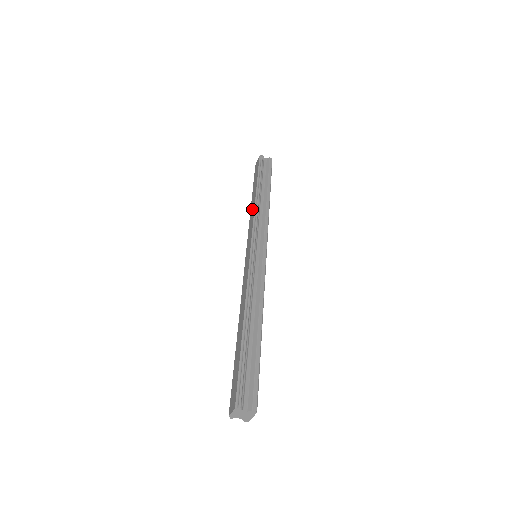
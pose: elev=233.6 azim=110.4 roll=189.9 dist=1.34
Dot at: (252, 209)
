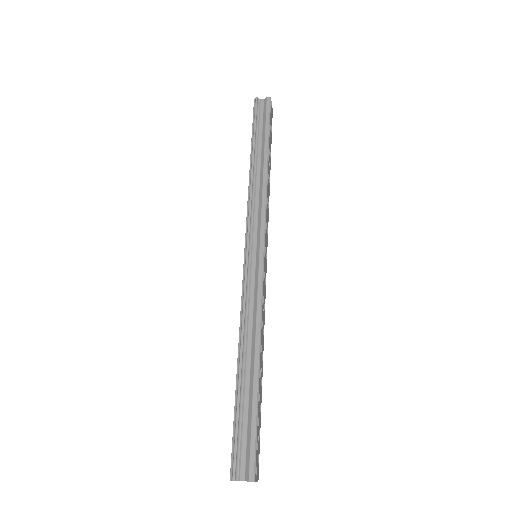
Dot at: occluded
